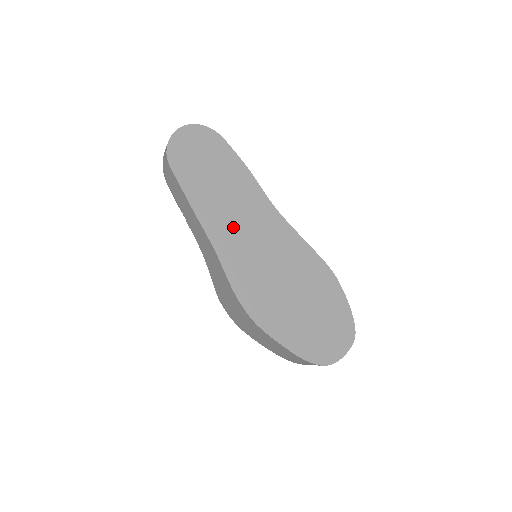
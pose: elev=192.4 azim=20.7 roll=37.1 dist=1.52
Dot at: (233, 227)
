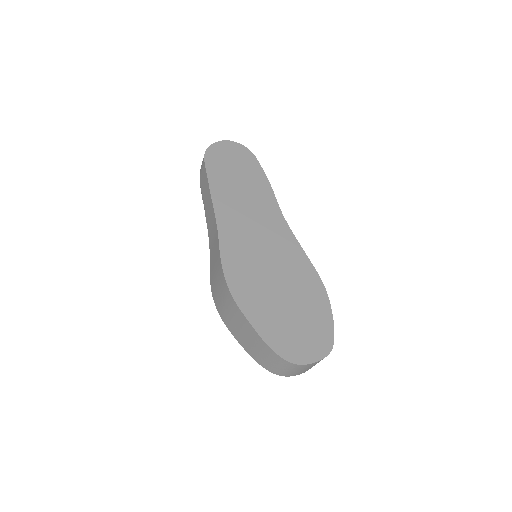
Dot at: (240, 217)
